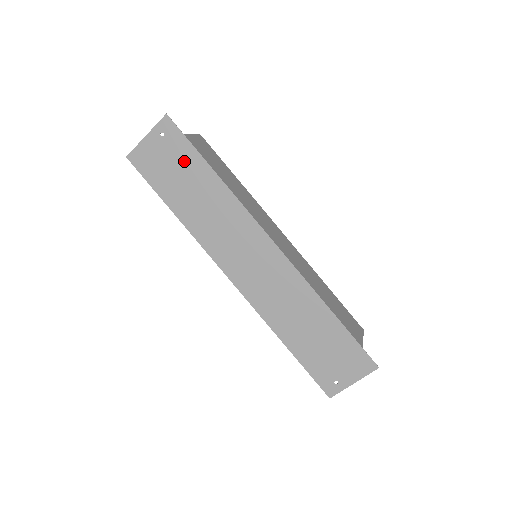
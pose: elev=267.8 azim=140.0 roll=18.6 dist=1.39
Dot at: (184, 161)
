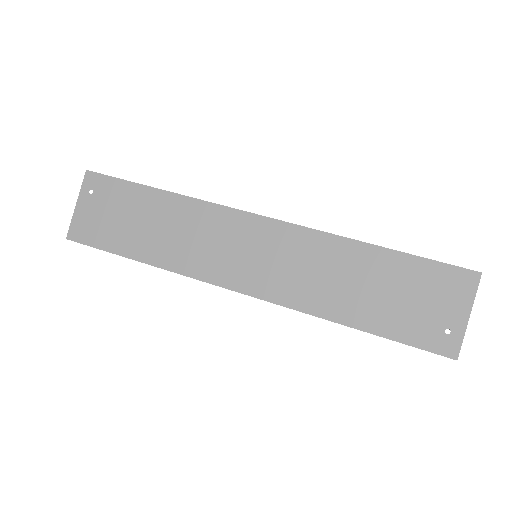
Dot at: (124, 201)
